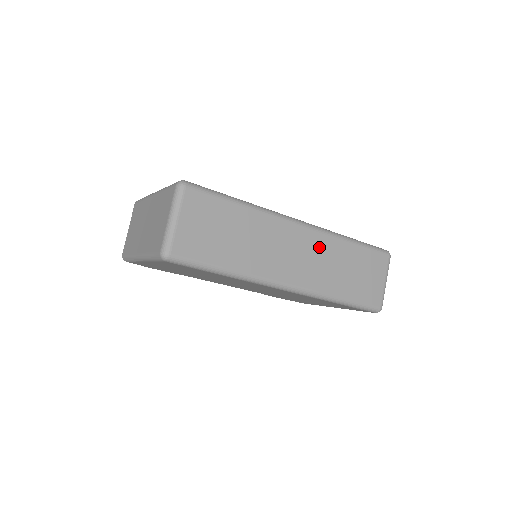
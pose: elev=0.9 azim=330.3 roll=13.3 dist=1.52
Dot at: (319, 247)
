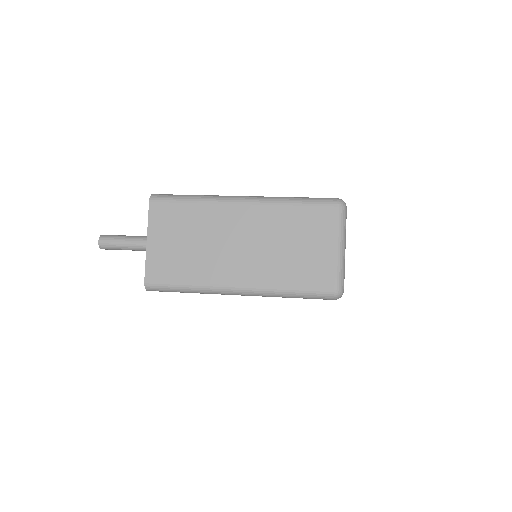
Dot at: occluded
